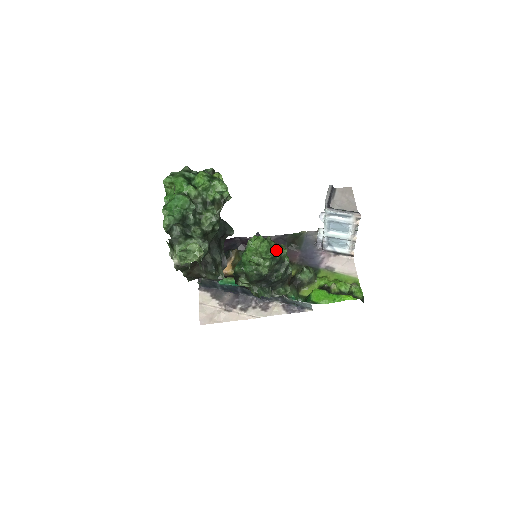
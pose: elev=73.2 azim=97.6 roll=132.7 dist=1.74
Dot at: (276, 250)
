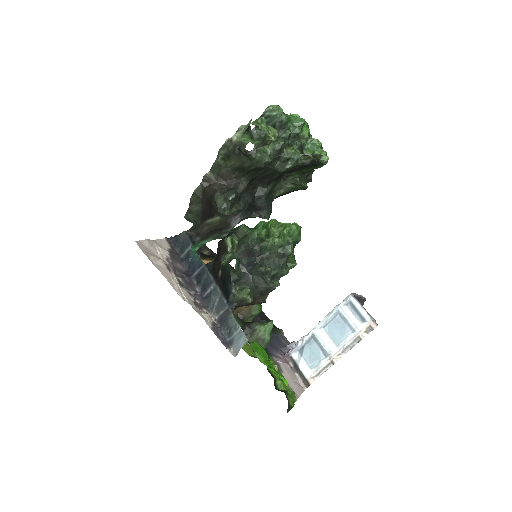
Dot at: occluded
